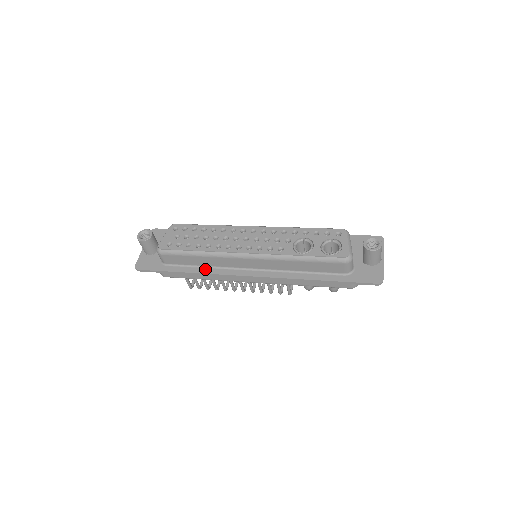
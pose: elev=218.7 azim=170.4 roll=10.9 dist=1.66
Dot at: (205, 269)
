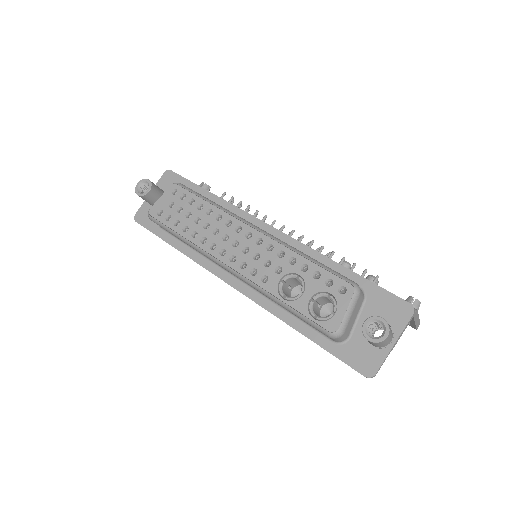
Dot at: (193, 253)
